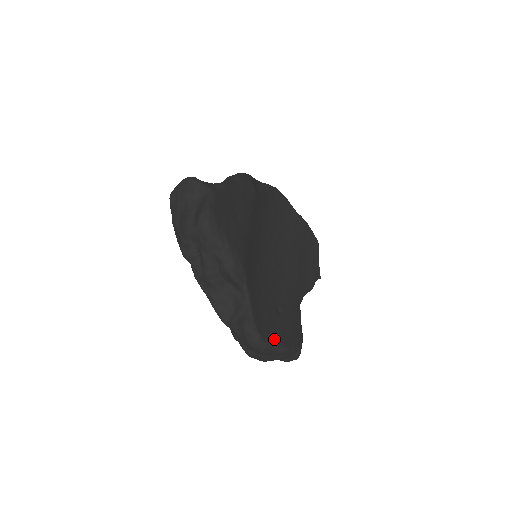
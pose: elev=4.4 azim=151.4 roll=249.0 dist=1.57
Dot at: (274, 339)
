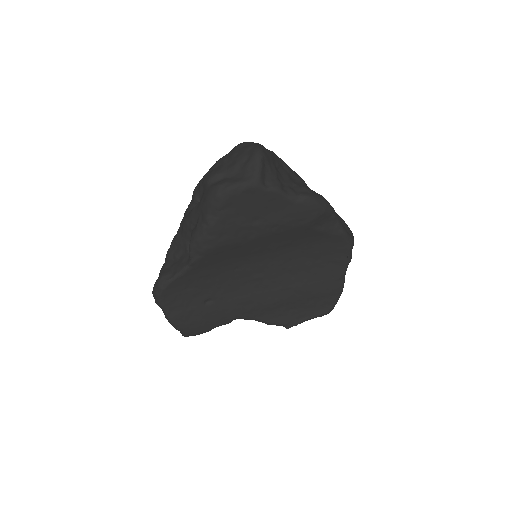
Dot at: (171, 308)
